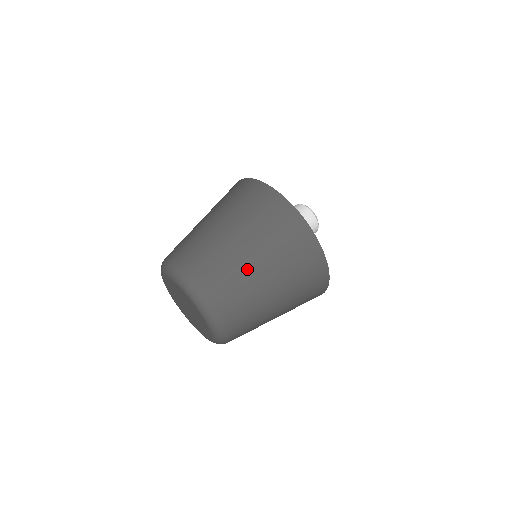
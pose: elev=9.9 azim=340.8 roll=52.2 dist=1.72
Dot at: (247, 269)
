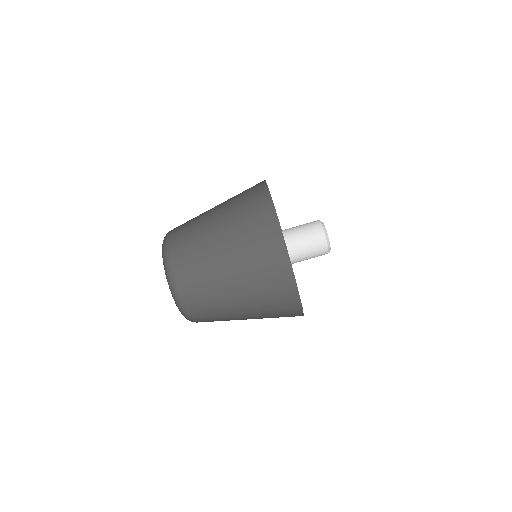
Dot at: (222, 289)
